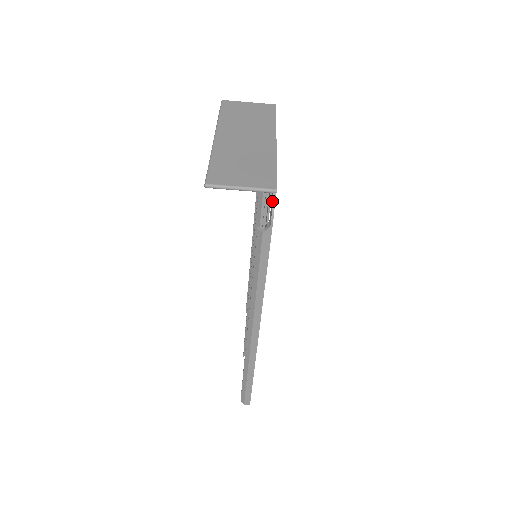
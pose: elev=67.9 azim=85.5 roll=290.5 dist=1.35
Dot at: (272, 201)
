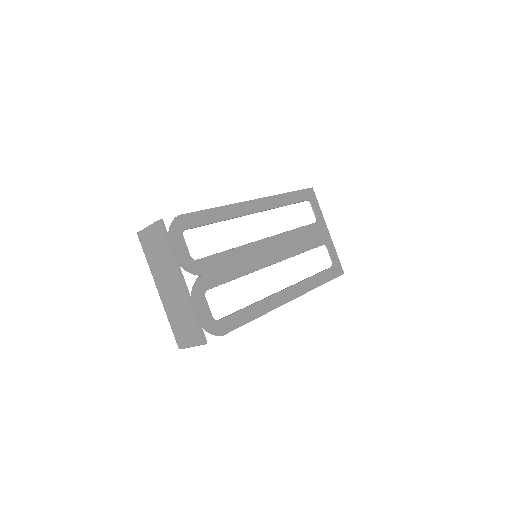
Dot at: (212, 332)
